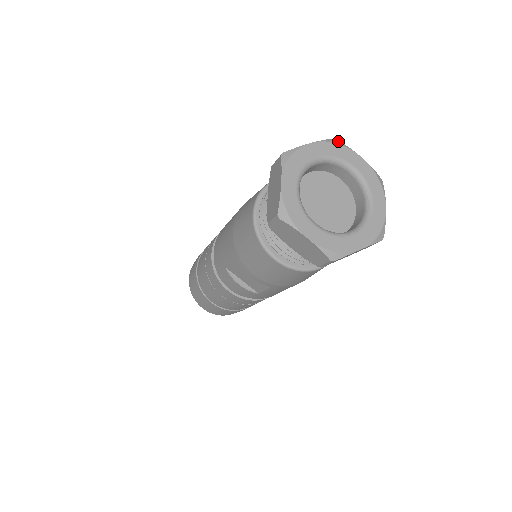
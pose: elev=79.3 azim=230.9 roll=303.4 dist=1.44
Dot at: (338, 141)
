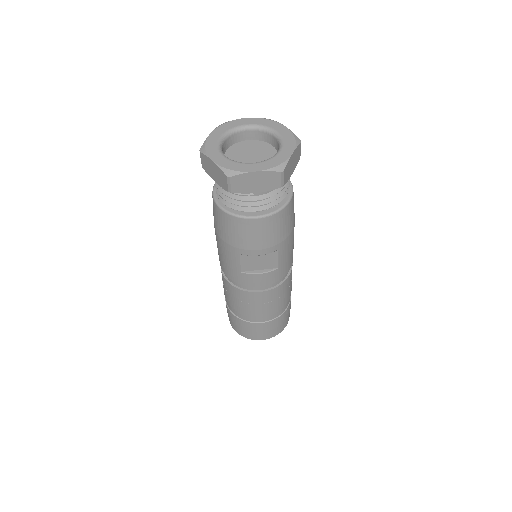
Dot at: (225, 122)
